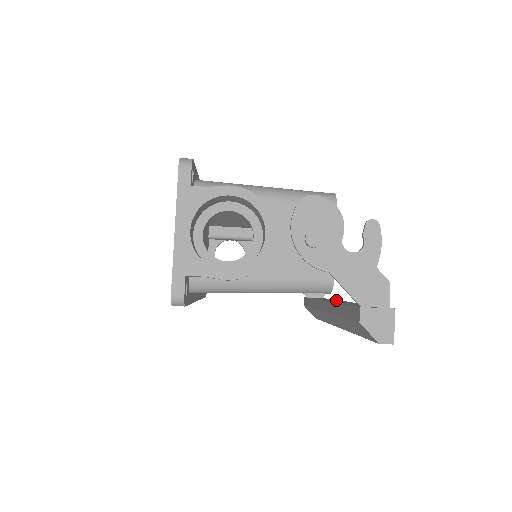
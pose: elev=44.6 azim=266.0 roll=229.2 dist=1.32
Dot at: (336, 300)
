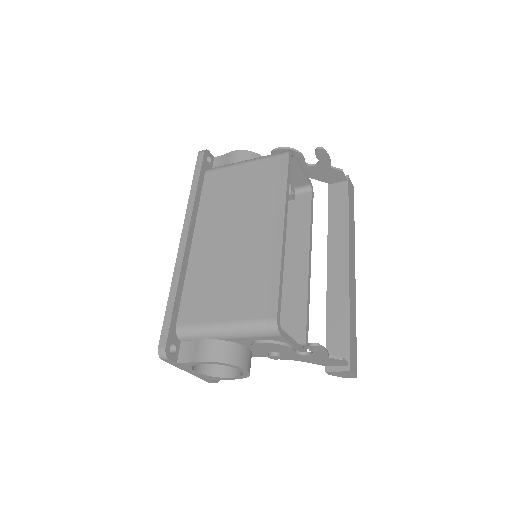
Dot at: (344, 234)
